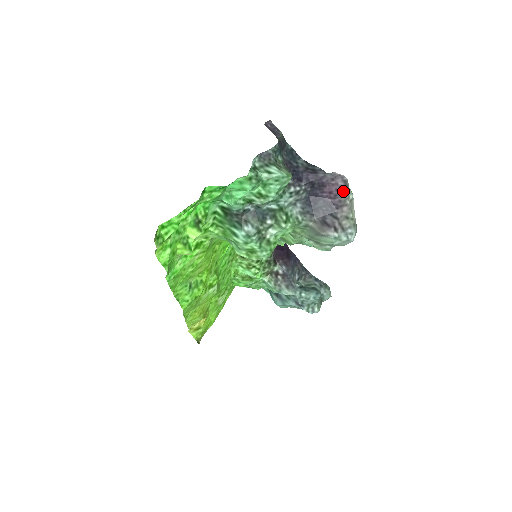
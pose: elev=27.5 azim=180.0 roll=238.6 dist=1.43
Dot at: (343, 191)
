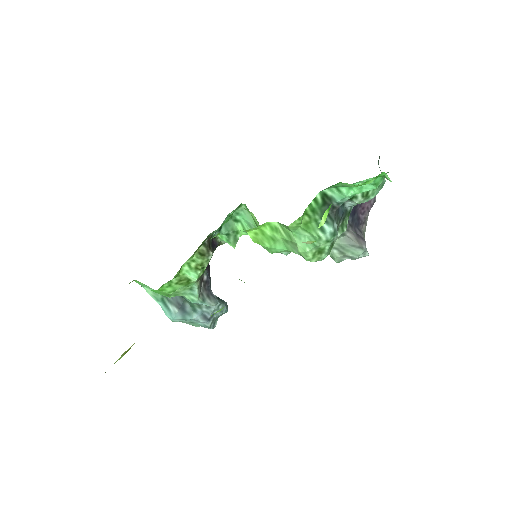
Dot at: occluded
